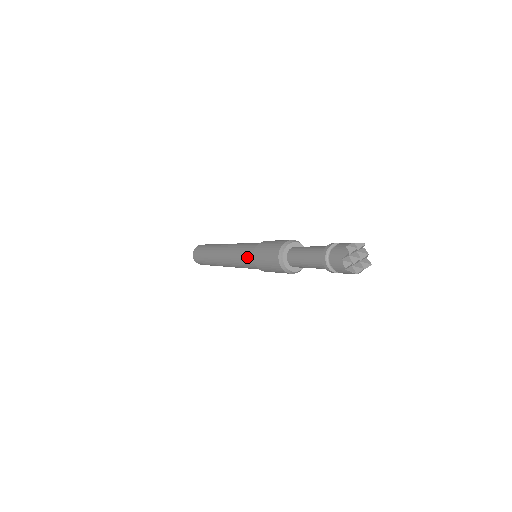
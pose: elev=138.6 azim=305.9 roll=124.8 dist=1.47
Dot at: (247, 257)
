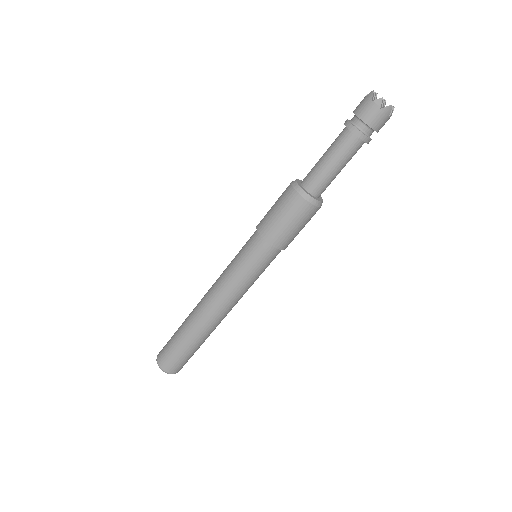
Dot at: (250, 250)
